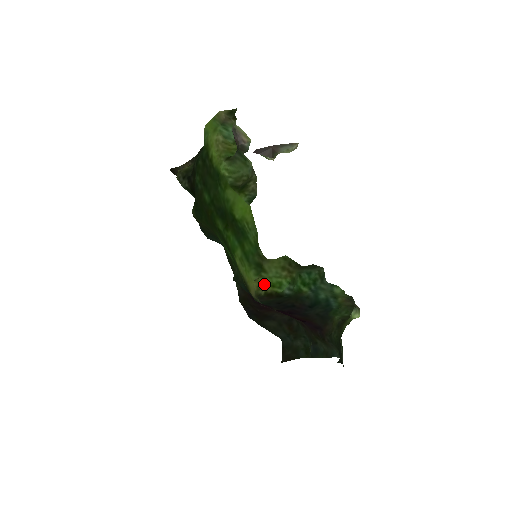
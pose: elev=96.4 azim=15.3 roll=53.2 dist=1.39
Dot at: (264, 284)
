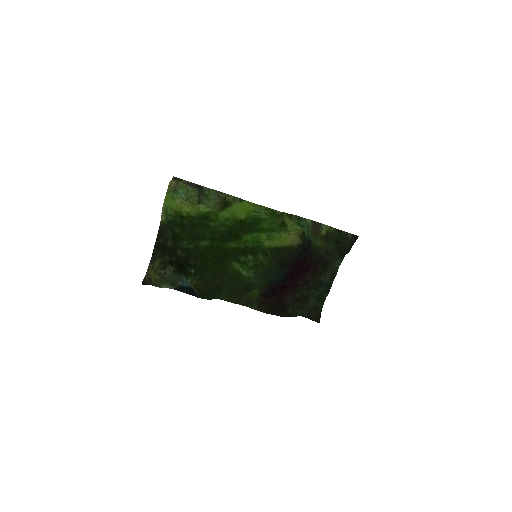
Dot at: (294, 232)
